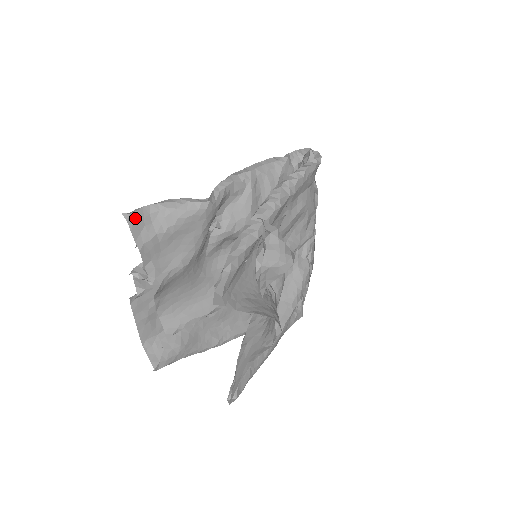
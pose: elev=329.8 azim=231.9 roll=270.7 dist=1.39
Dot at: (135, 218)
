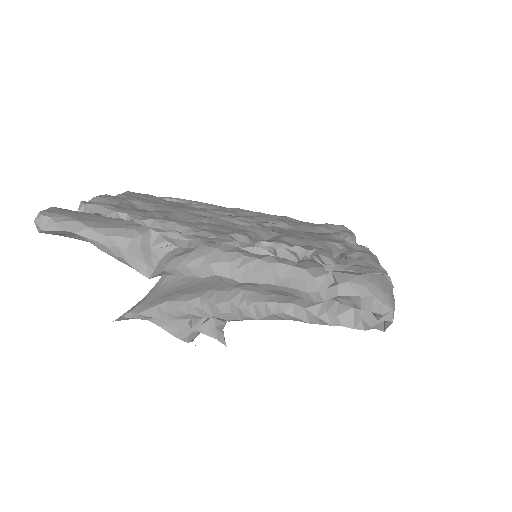
Dot at: (51, 232)
